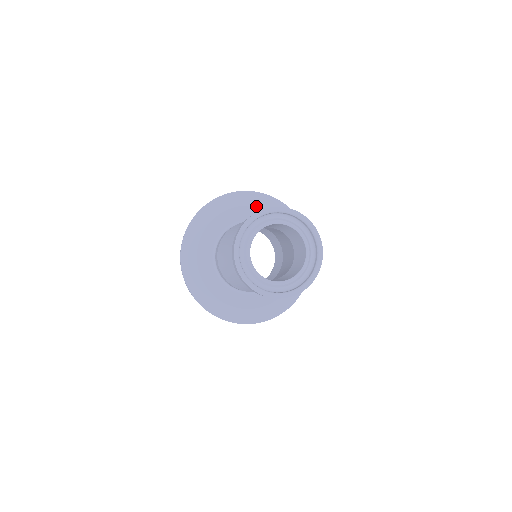
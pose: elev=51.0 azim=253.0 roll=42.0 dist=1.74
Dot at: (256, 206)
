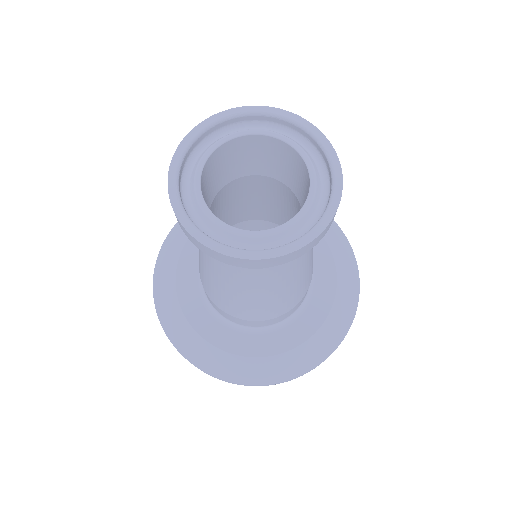
Dot at: occluded
